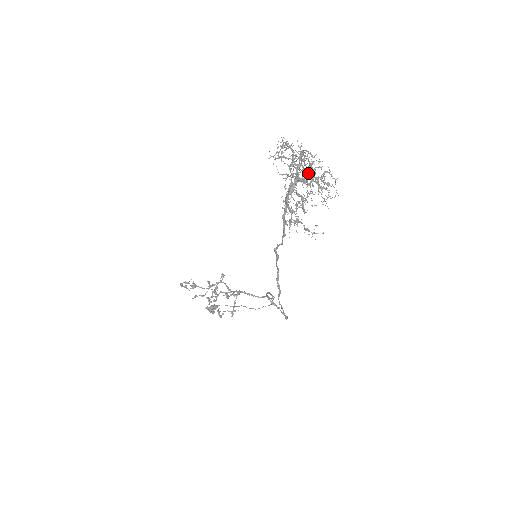
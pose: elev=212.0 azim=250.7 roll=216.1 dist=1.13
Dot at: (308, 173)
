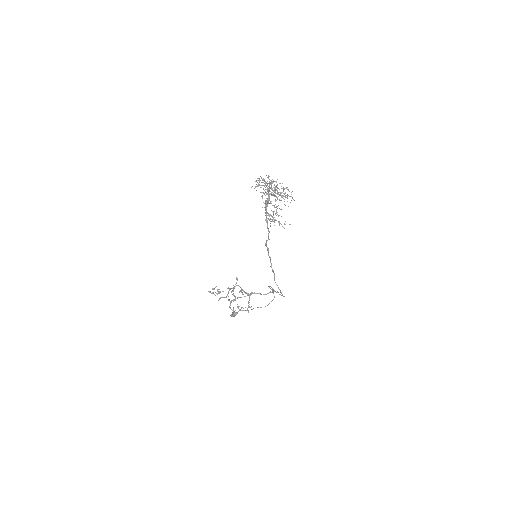
Dot at: (274, 190)
